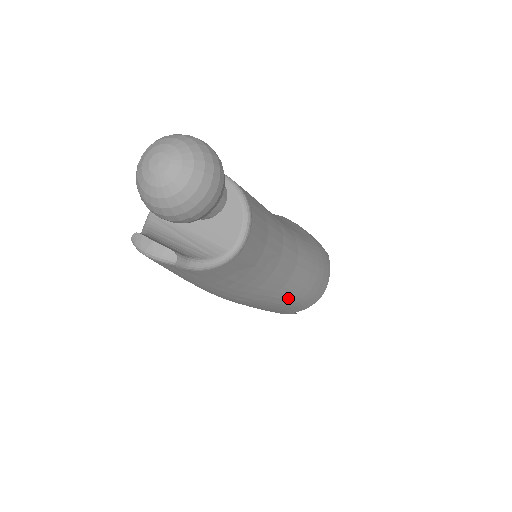
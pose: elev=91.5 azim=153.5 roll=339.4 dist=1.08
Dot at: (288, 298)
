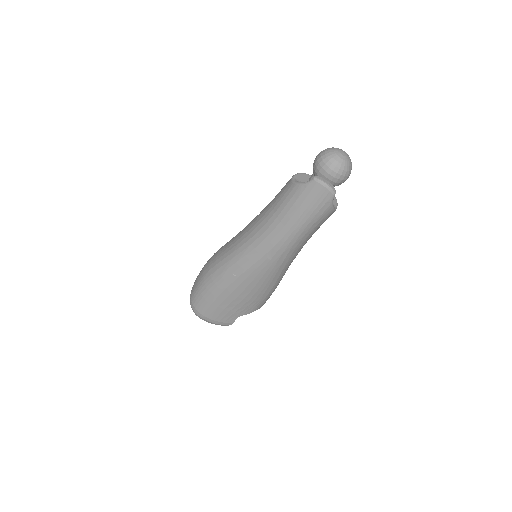
Dot at: (276, 282)
